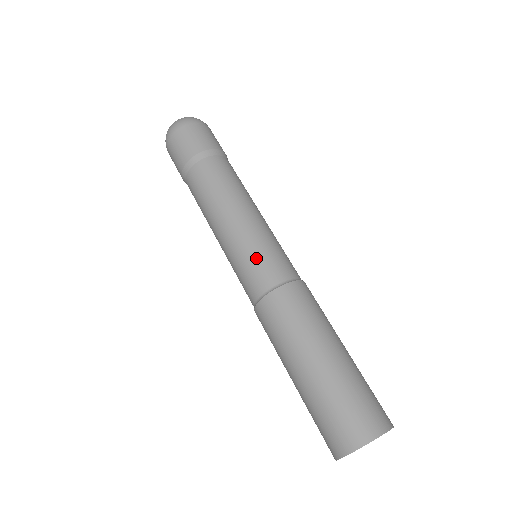
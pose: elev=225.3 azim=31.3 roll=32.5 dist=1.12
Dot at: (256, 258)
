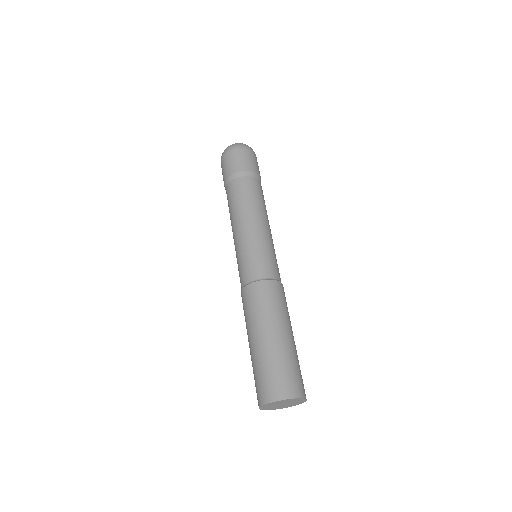
Dot at: (268, 255)
